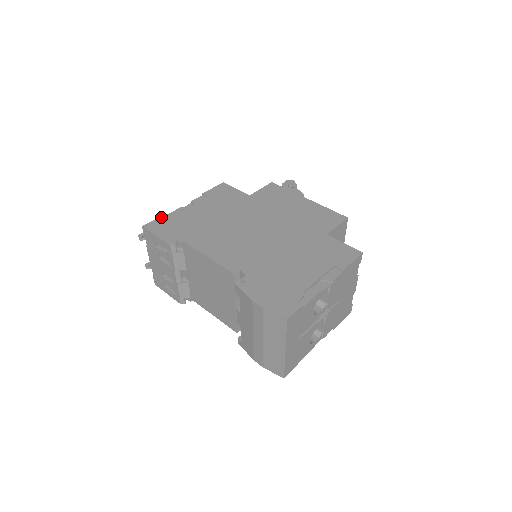
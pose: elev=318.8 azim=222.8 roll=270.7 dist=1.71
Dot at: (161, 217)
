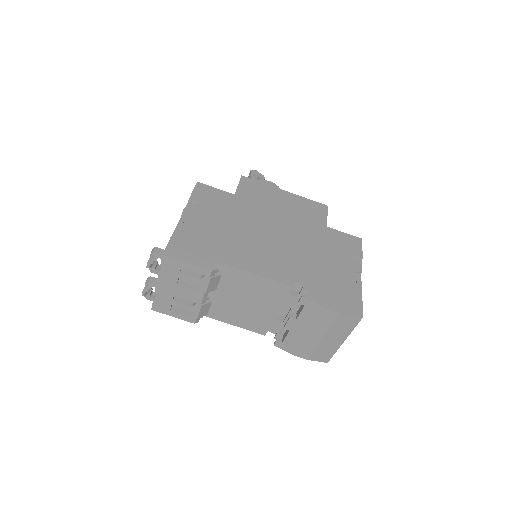
Dot at: (173, 238)
